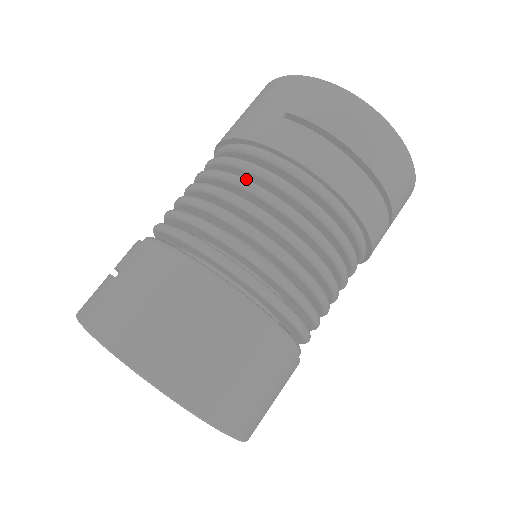
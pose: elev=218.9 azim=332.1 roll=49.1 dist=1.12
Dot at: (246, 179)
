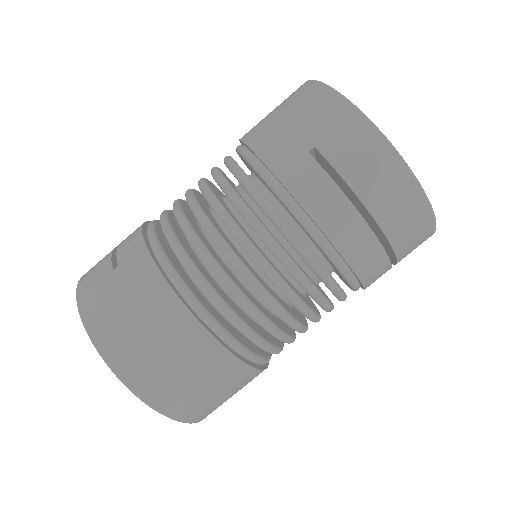
Dot at: (252, 213)
